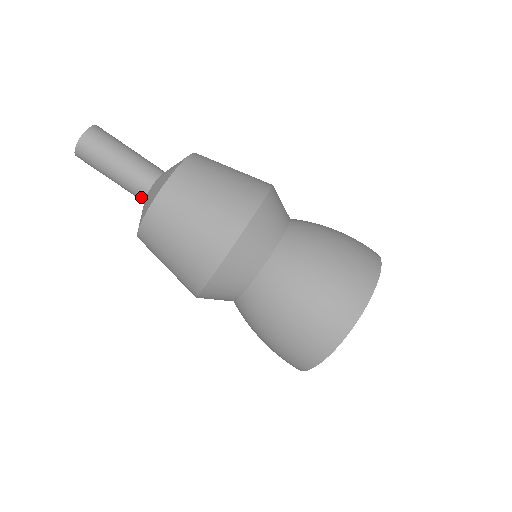
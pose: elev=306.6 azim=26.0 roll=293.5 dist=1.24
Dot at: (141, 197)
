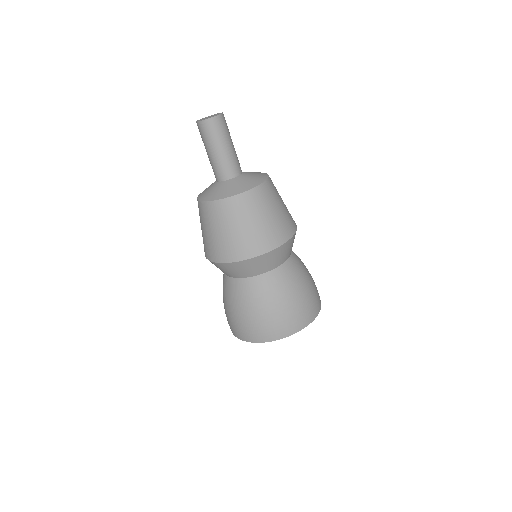
Dot at: (216, 178)
